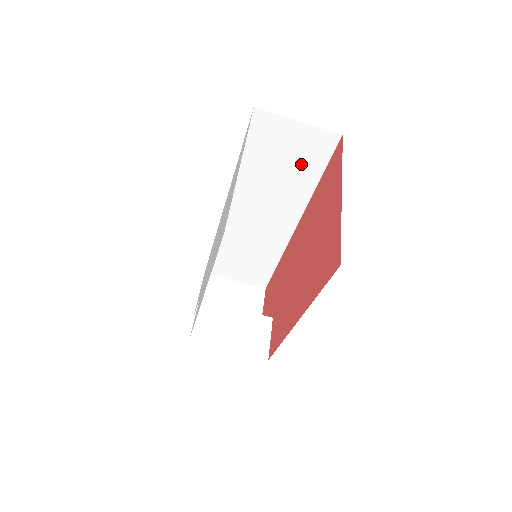
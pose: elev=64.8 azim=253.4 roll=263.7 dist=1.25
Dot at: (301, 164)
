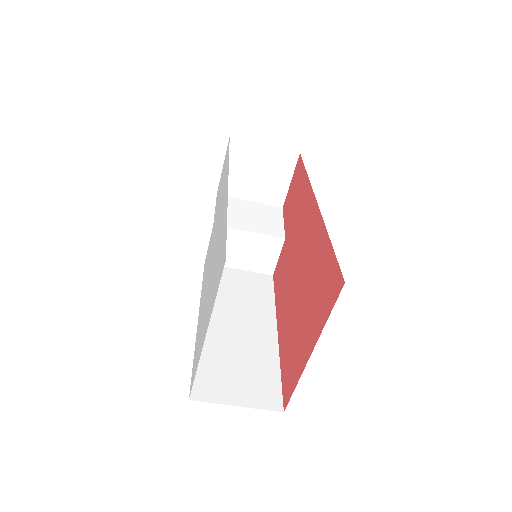
Dot at: occluded
